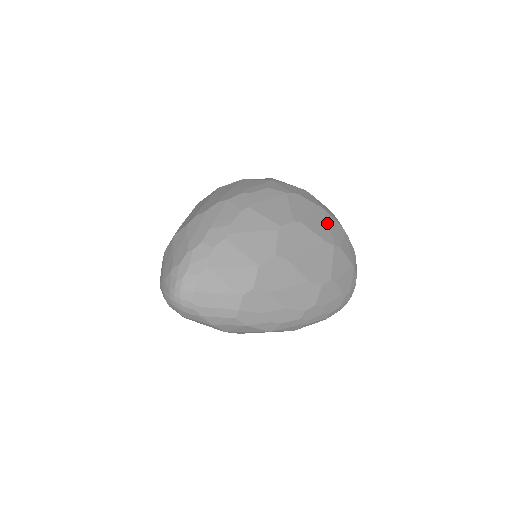
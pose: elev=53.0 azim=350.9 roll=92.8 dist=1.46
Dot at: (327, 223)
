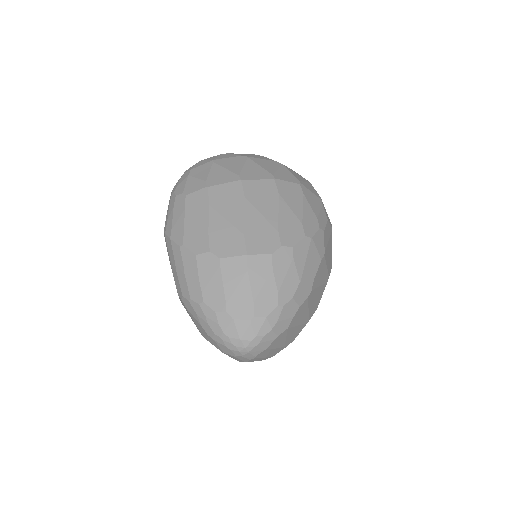
Dot at: occluded
